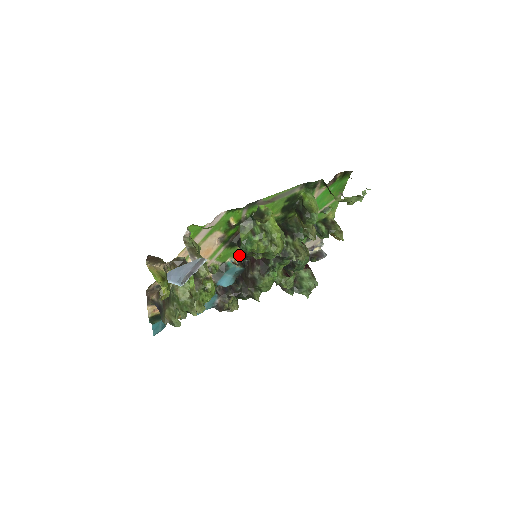
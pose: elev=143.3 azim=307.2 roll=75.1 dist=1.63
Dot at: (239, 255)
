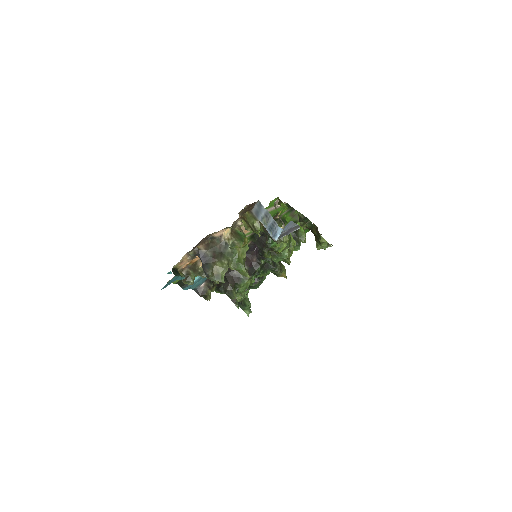
Dot at: occluded
